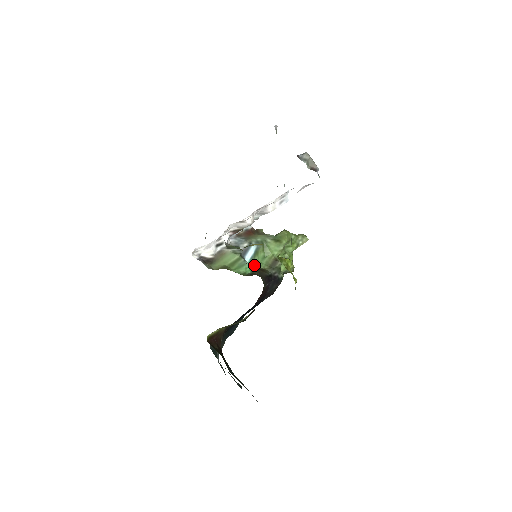
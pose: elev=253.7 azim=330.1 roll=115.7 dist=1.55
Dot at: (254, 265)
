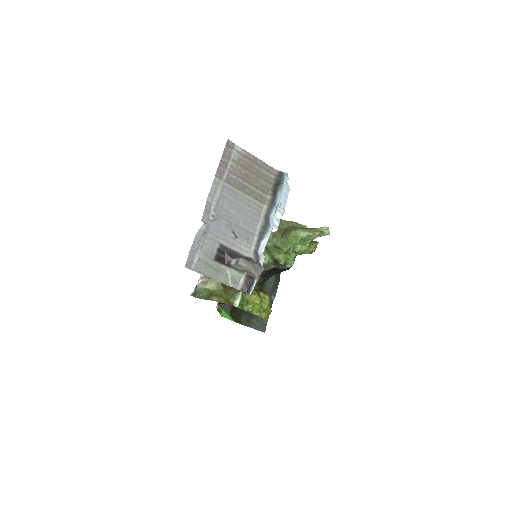
Dot at: occluded
